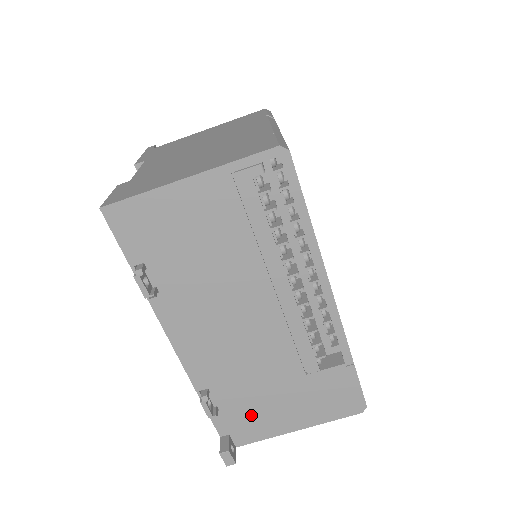
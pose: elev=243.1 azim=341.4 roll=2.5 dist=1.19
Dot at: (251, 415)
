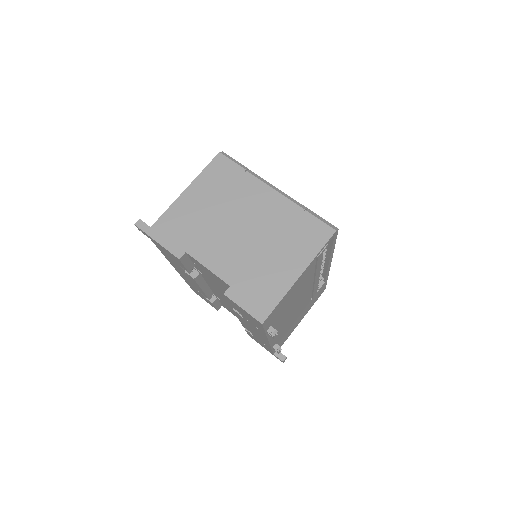
Dot at: (287, 334)
